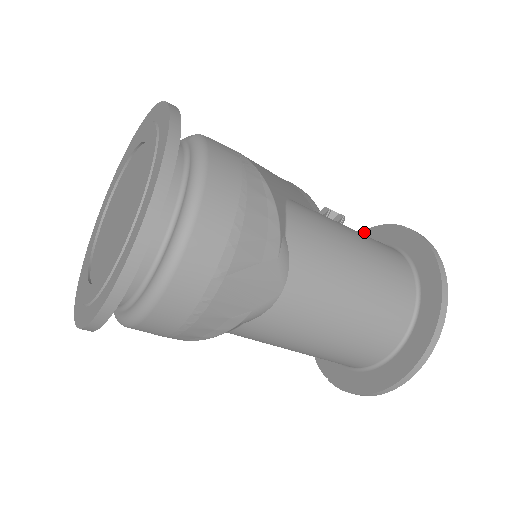
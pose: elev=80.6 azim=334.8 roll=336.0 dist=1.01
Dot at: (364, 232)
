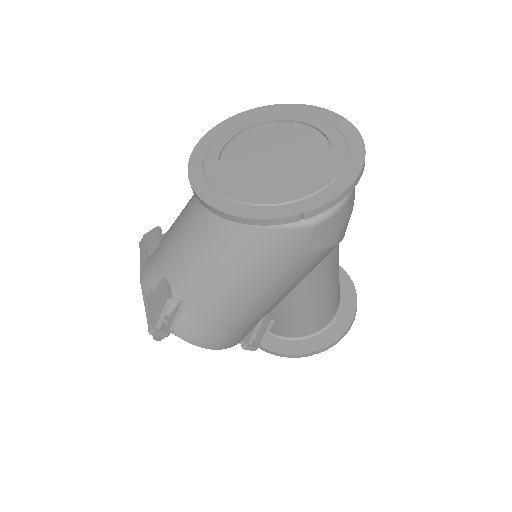
Dot at: occluded
